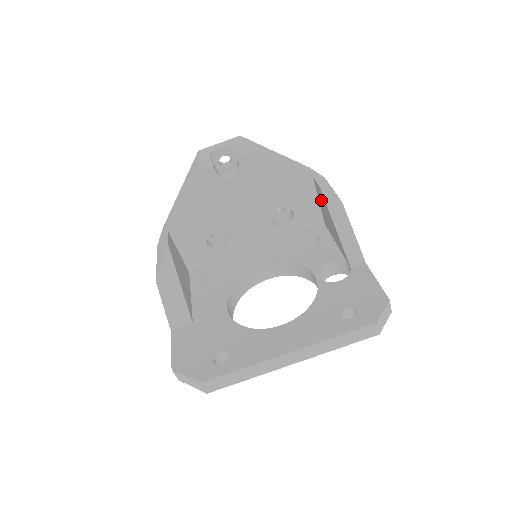
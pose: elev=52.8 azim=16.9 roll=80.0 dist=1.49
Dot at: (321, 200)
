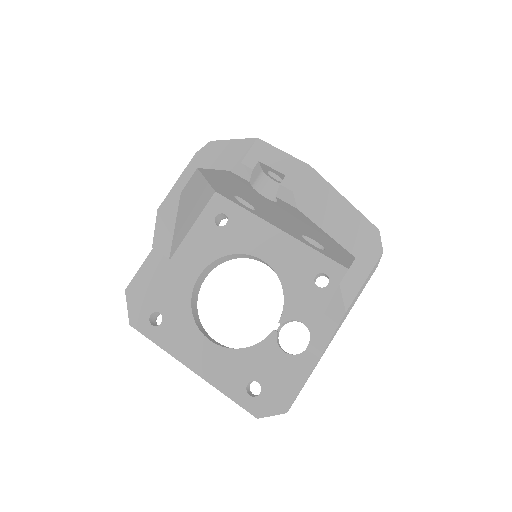
Dot at: occluded
